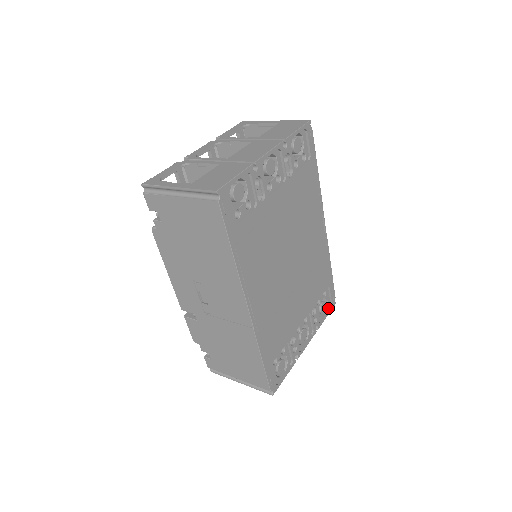
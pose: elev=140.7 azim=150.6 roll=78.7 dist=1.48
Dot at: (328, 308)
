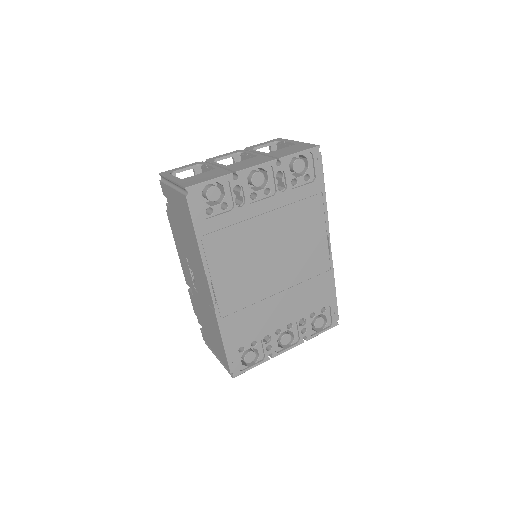
Dot at: (327, 326)
